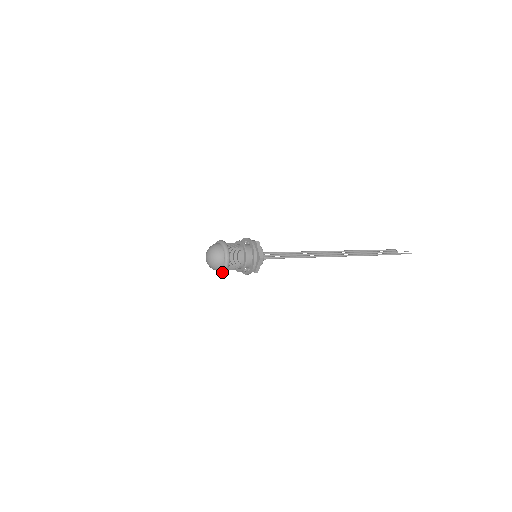
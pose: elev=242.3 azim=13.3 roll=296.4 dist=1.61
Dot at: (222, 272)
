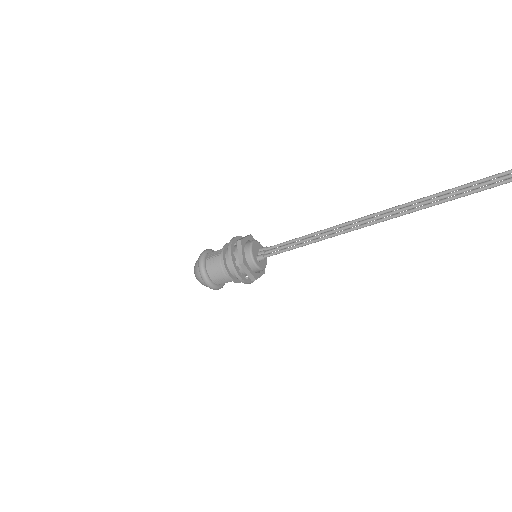
Dot at: (213, 289)
